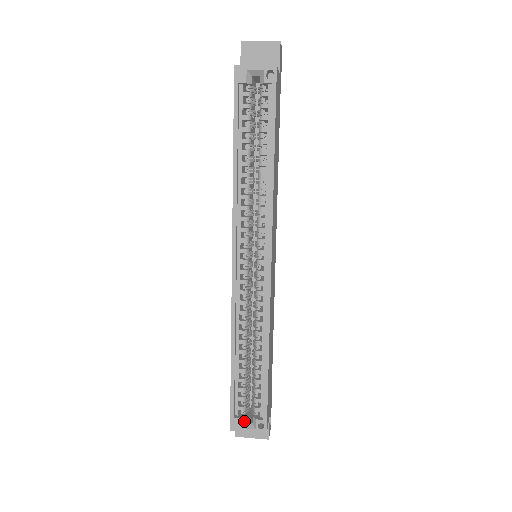
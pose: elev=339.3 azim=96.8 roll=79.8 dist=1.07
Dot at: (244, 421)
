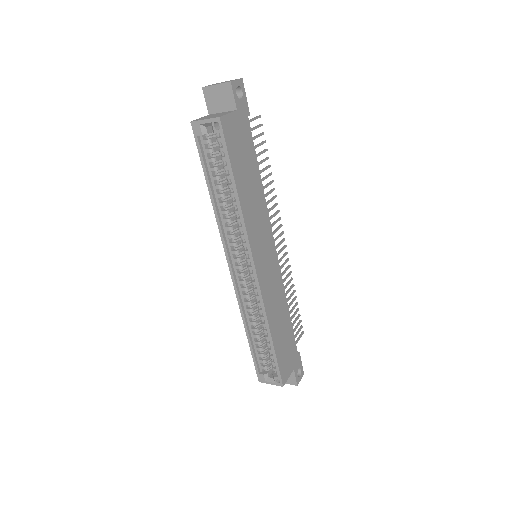
Dot at: (267, 376)
